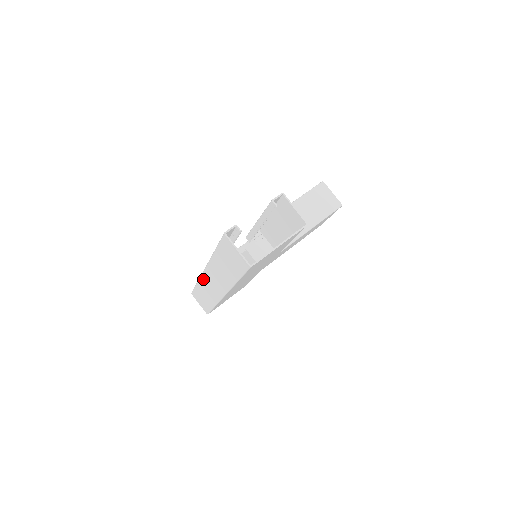
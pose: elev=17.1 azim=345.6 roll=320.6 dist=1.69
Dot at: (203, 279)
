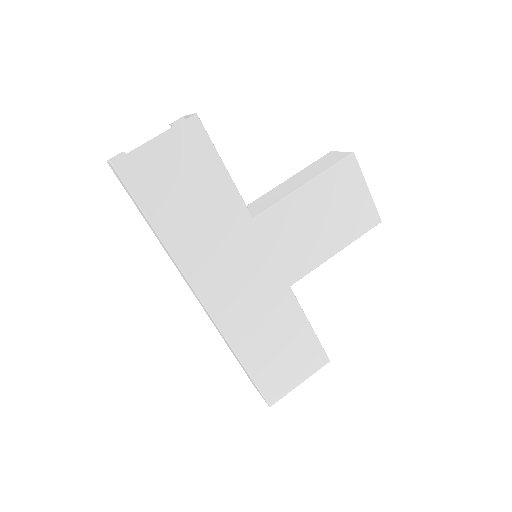
Dot at: occluded
